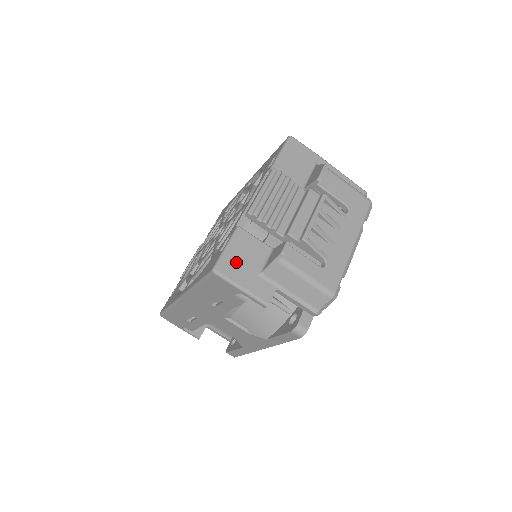
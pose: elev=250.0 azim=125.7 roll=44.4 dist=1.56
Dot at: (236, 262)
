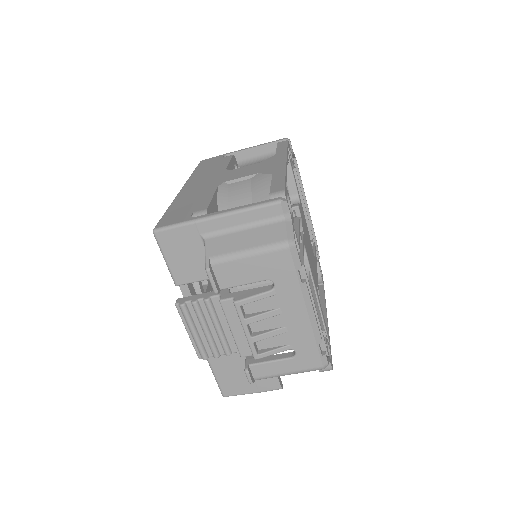
Dot at: (231, 381)
